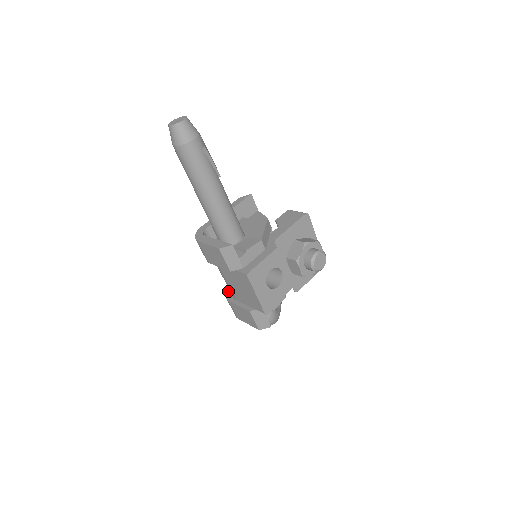
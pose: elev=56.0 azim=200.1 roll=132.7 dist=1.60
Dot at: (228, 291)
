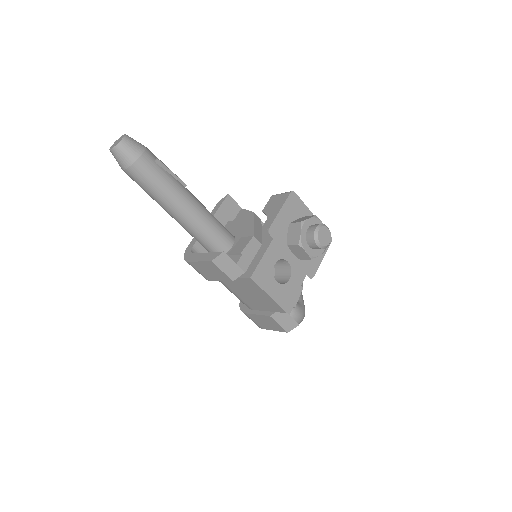
Dot at: (241, 304)
